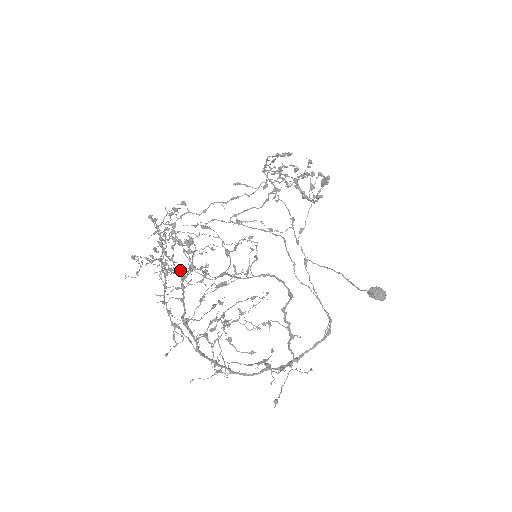
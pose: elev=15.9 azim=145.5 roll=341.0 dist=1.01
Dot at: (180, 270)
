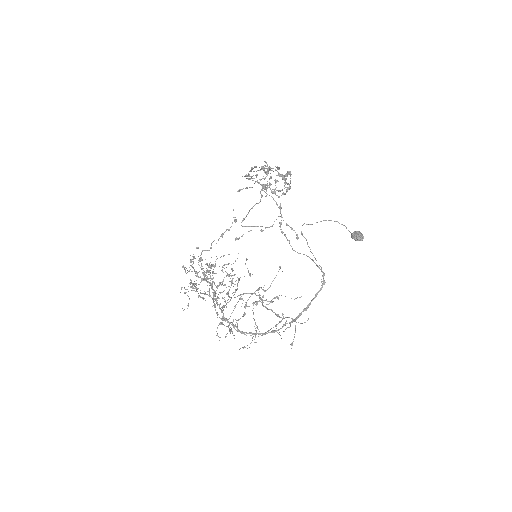
Dot at: occluded
